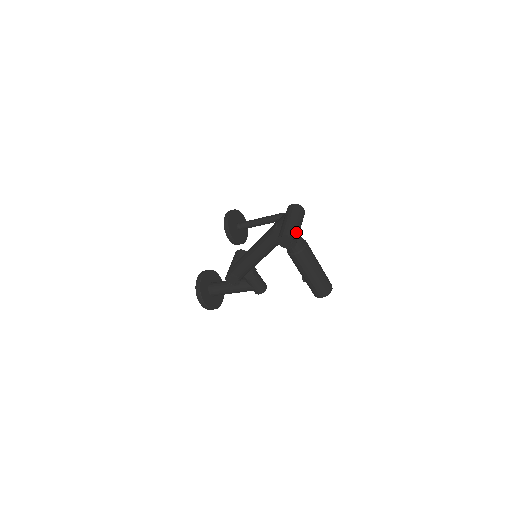
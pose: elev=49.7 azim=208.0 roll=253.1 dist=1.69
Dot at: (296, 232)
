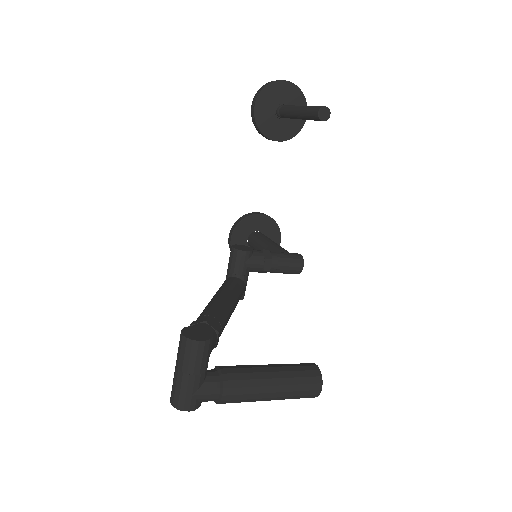
Dot at: (188, 397)
